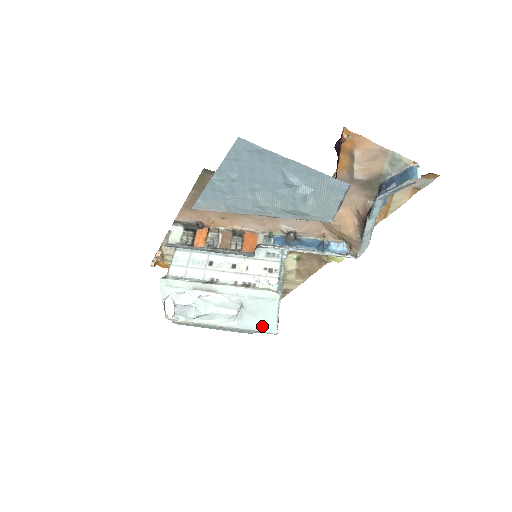
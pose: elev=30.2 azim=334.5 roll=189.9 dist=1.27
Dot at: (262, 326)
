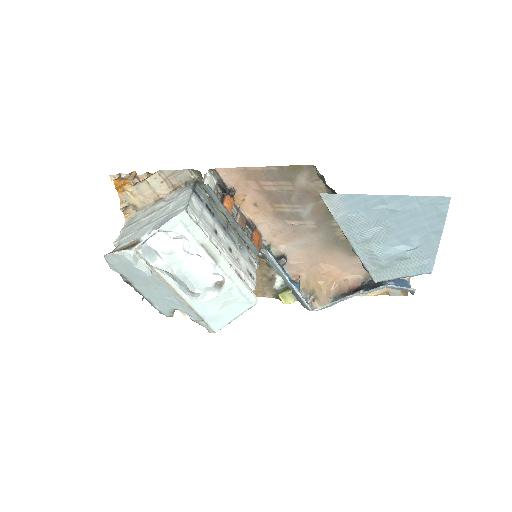
Dot at: (214, 318)
